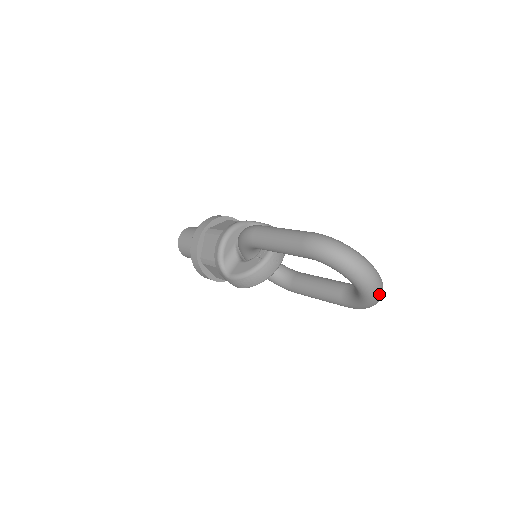
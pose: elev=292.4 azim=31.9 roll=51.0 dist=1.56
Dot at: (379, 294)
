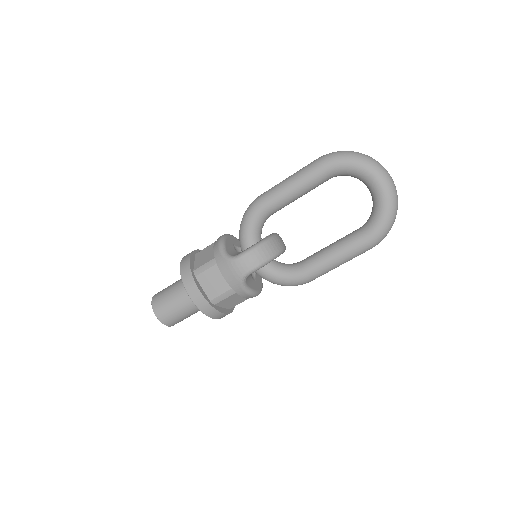
Dot at: (396, 192)
